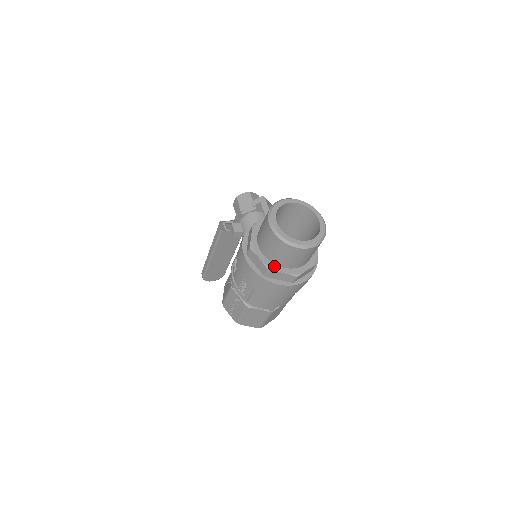
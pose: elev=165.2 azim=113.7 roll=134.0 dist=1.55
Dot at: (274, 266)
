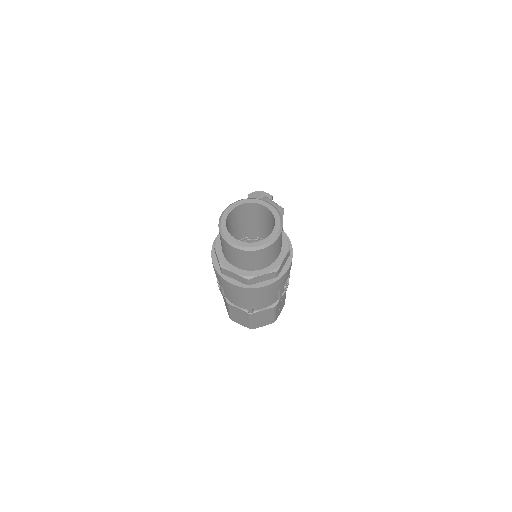
Dot at: (228, 264)
